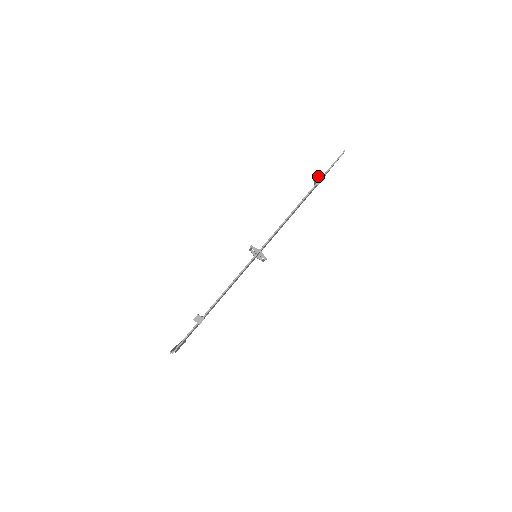
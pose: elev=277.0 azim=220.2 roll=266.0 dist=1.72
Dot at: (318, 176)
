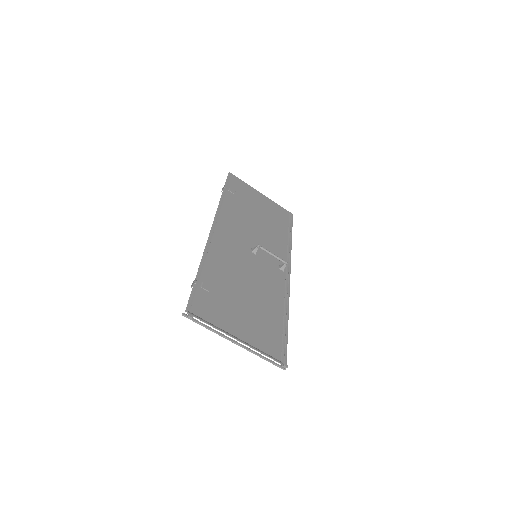
Dot at: occluded
